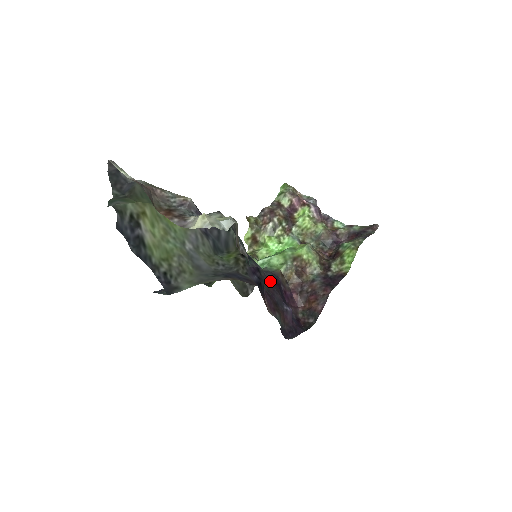
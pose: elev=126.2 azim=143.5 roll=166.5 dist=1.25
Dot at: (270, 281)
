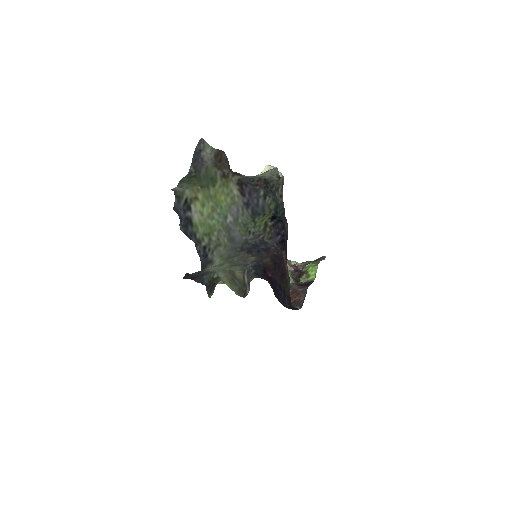
Dot at: (267, 275)
